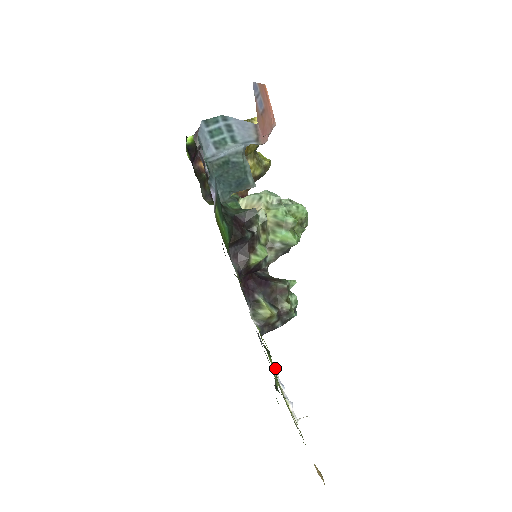
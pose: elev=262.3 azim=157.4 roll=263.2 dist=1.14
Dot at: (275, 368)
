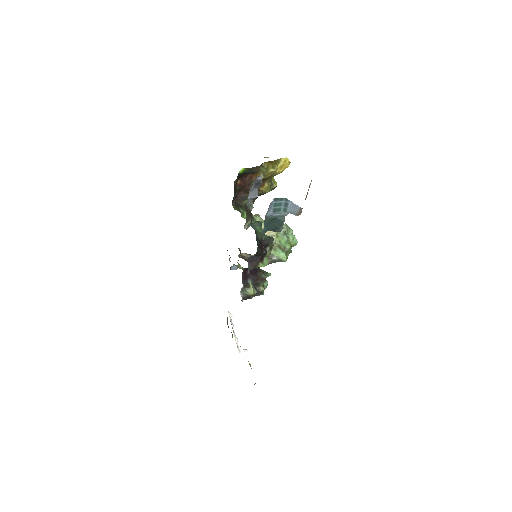
Dot at: occluded
